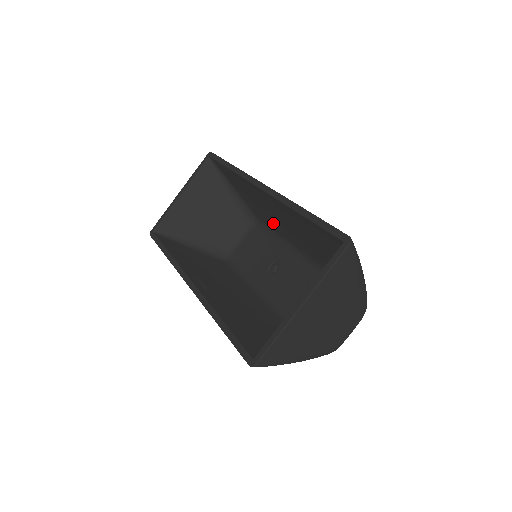
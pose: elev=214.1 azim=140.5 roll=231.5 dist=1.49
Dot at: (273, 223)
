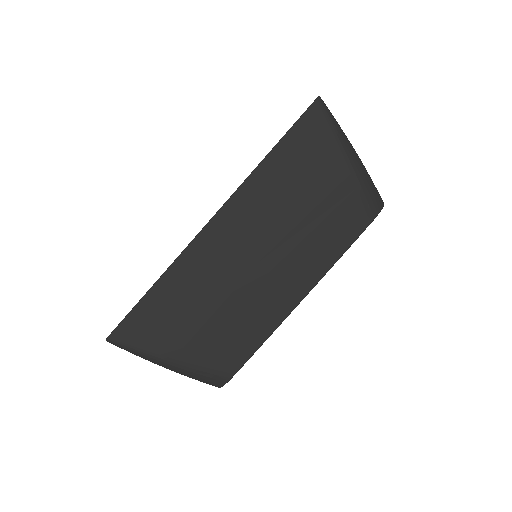
Dot at: occluded
